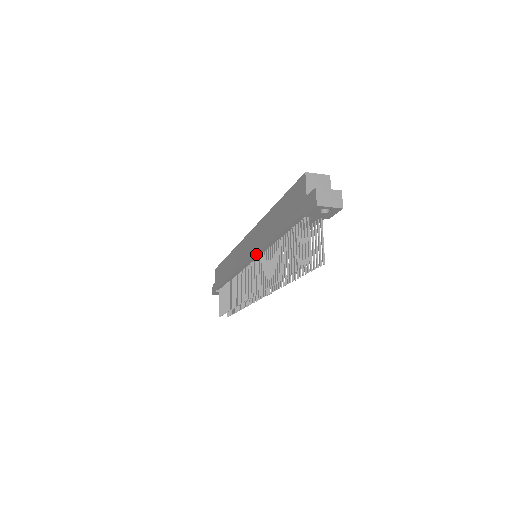
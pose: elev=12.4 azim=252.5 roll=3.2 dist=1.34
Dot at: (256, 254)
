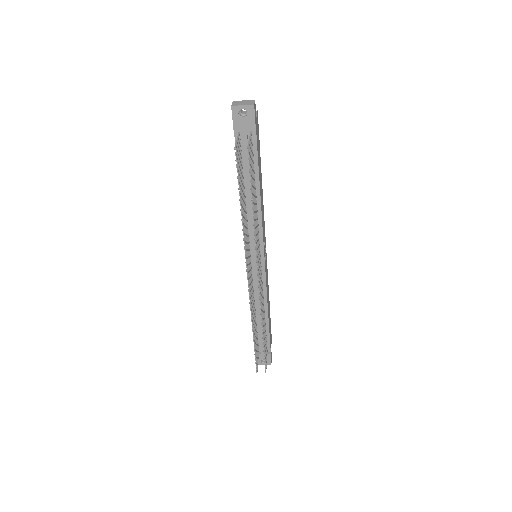
Dot at: occluded
